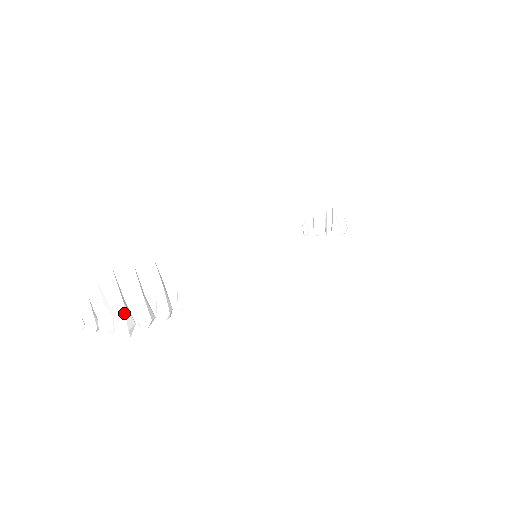
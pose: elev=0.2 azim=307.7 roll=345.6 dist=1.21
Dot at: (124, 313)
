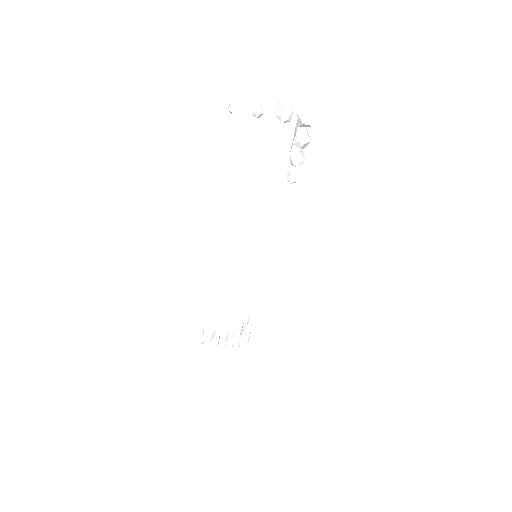
Dot at: (314, 110)
